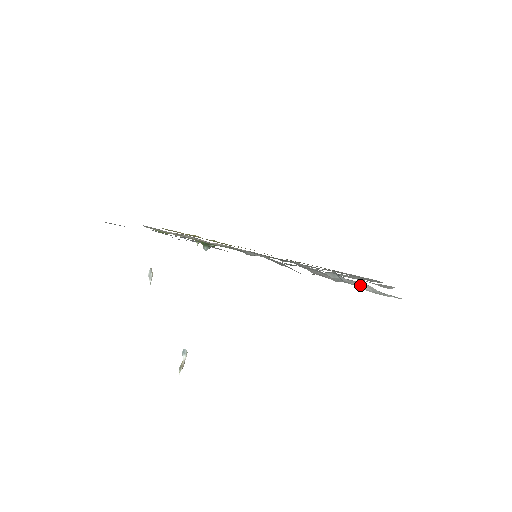
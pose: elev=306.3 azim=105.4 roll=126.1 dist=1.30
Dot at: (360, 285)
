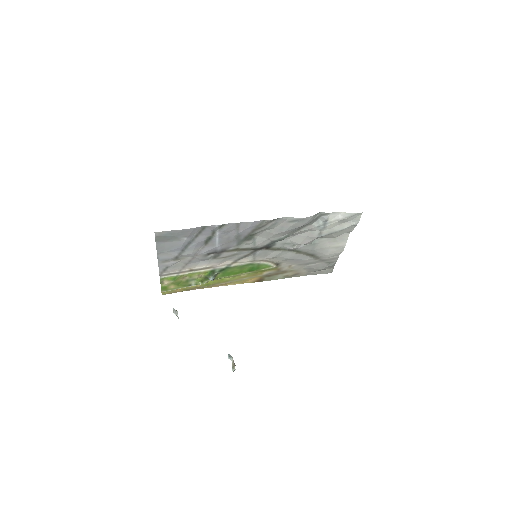
Dot at: (336, 219)
